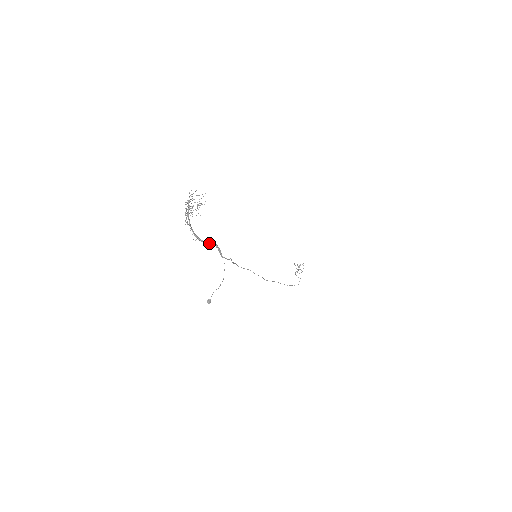
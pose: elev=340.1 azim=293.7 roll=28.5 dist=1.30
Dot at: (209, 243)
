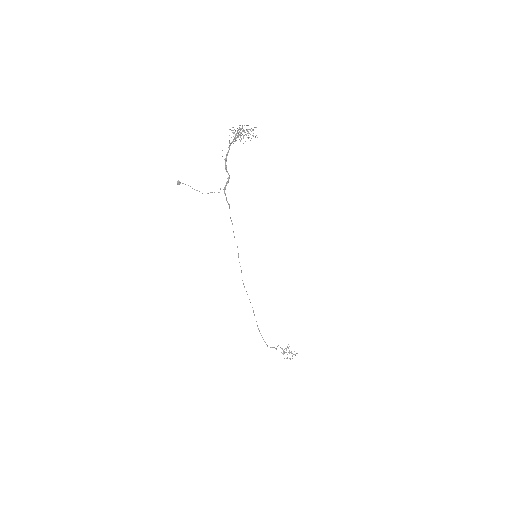
Dot at: occluded
